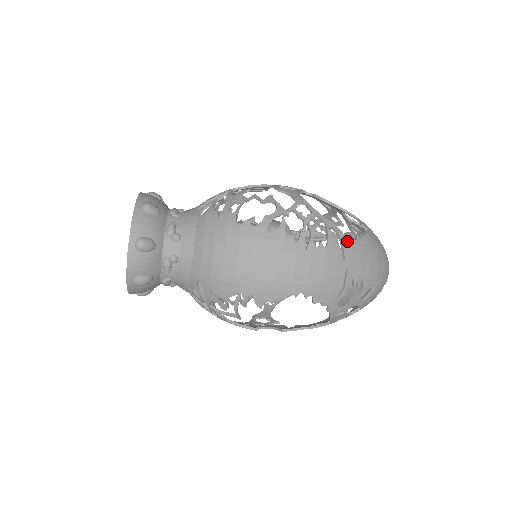
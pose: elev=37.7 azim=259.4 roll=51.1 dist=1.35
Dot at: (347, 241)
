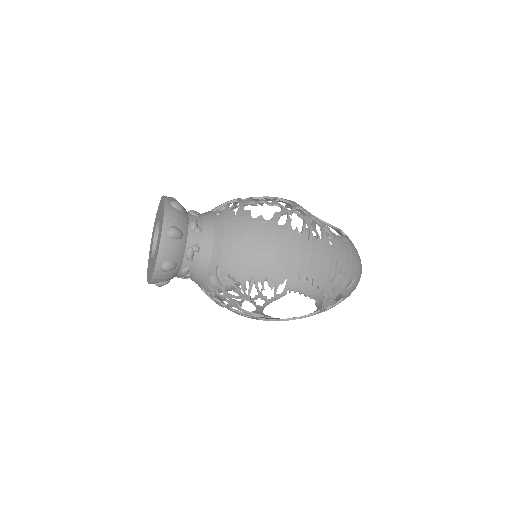
Dot at: (336, 238)
